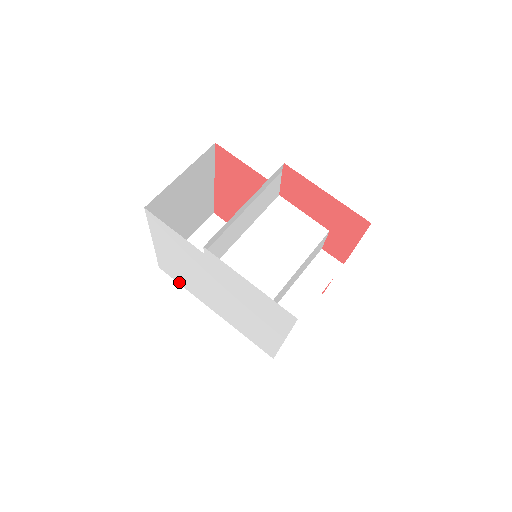
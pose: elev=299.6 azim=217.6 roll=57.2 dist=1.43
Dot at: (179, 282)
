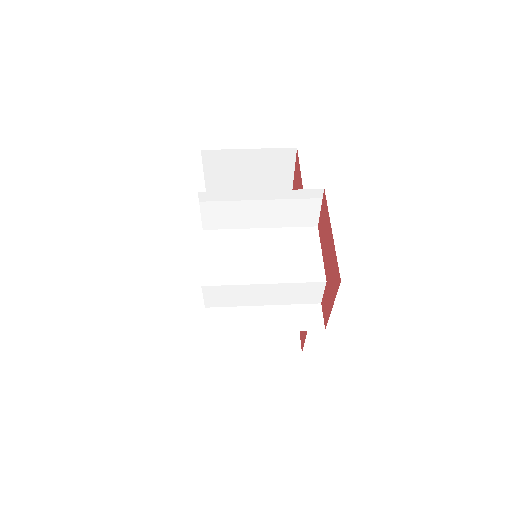
Dot at: occluded
